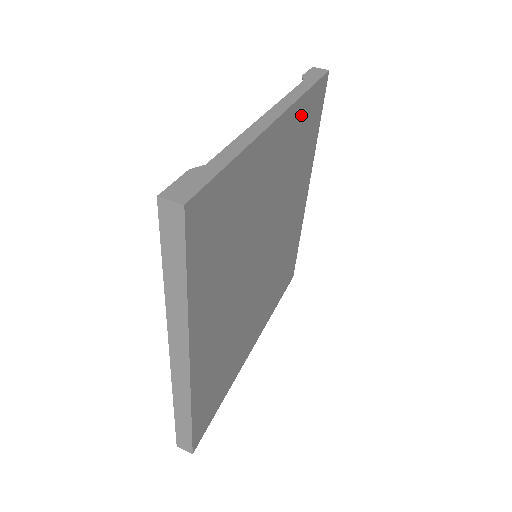
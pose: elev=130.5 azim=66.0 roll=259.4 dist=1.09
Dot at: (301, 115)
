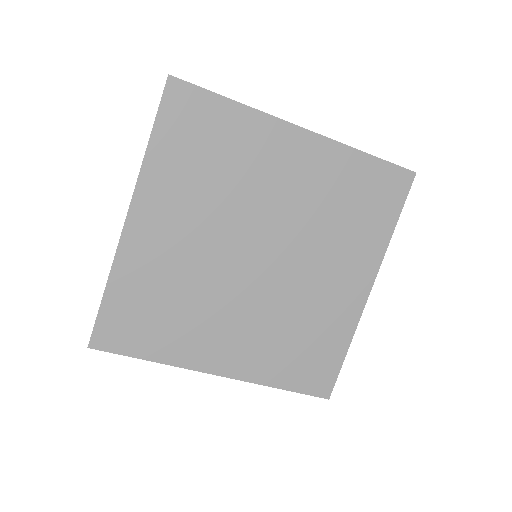
Dot at: (350, 167)
